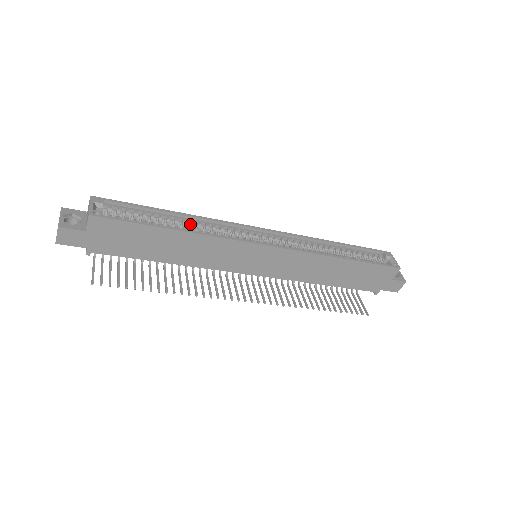
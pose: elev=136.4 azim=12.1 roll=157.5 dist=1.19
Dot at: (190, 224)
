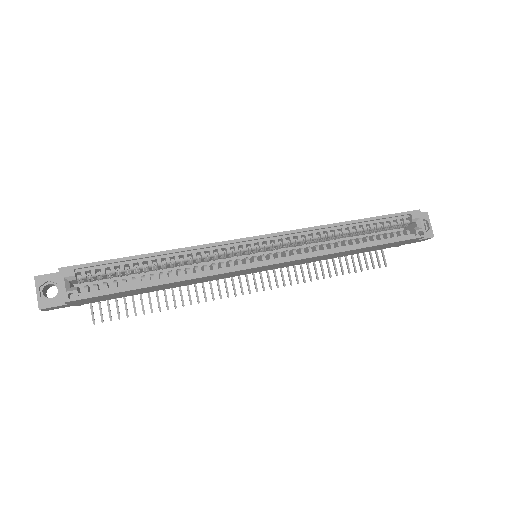
Dot at: (175, 261)
